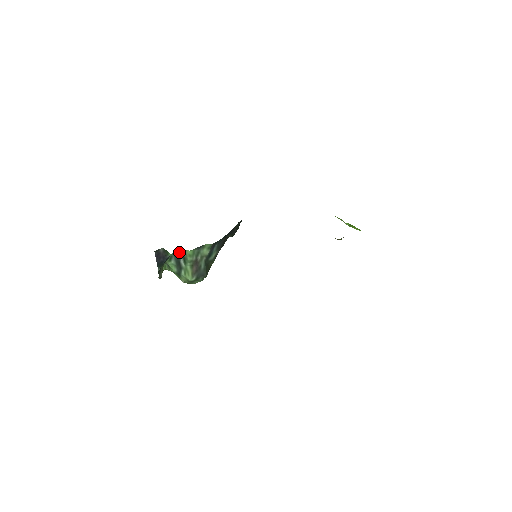
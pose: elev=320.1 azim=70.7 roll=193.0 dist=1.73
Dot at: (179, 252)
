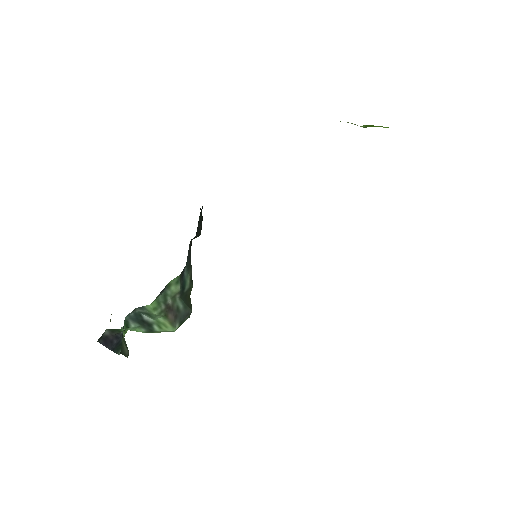
Dot at: (134, 310)
